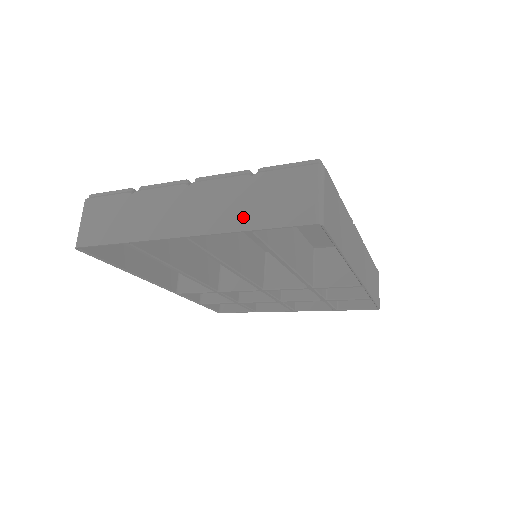
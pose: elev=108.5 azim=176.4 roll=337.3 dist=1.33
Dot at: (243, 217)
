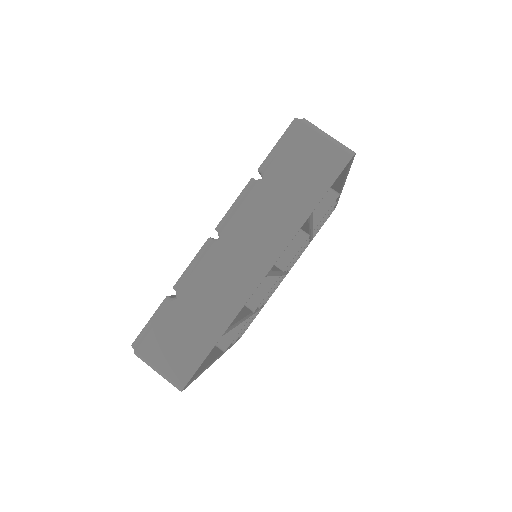
Dot at: (296, 209)
